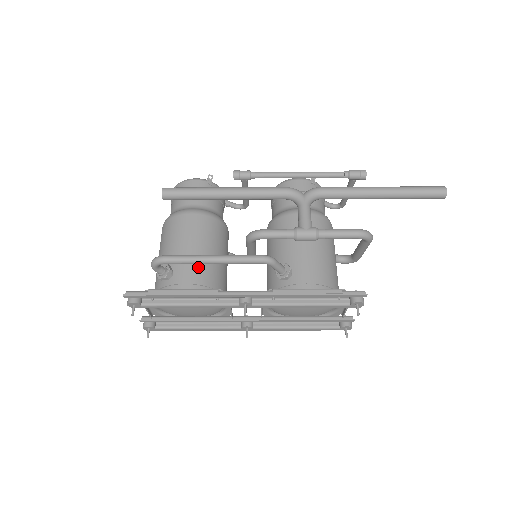
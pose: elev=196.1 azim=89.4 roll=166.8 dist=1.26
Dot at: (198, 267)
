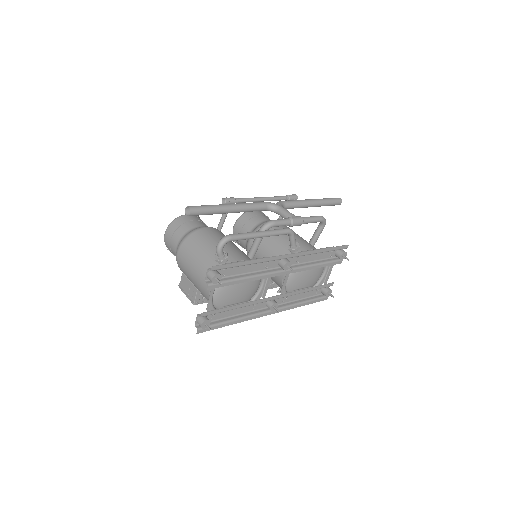
Dot at: (240, 252)
